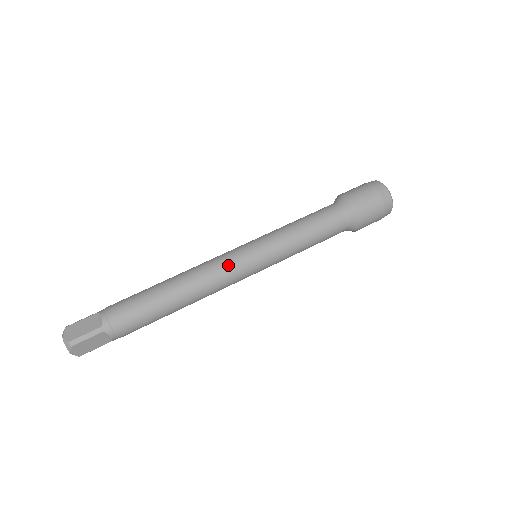
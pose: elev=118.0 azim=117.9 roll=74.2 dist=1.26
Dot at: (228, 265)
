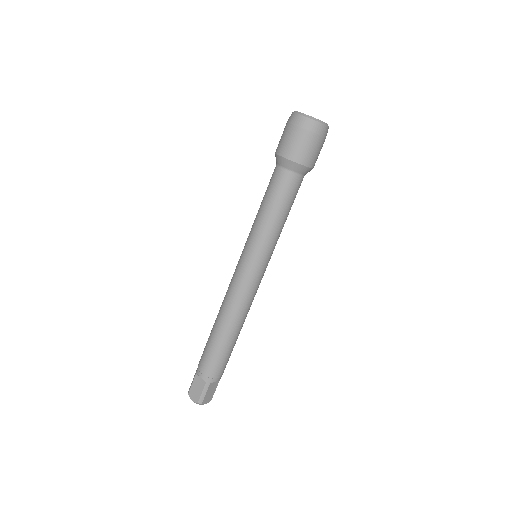
Dot at: (243, 286)
